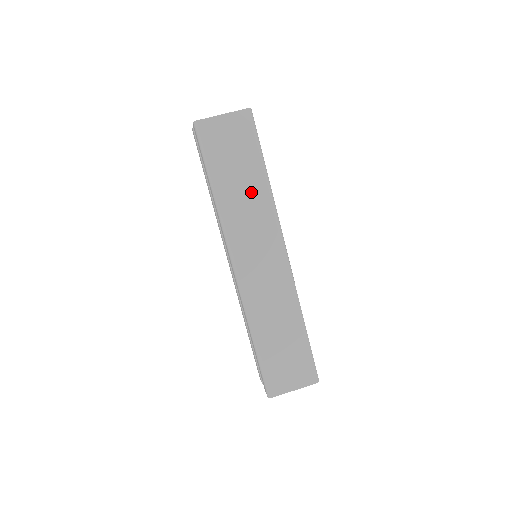
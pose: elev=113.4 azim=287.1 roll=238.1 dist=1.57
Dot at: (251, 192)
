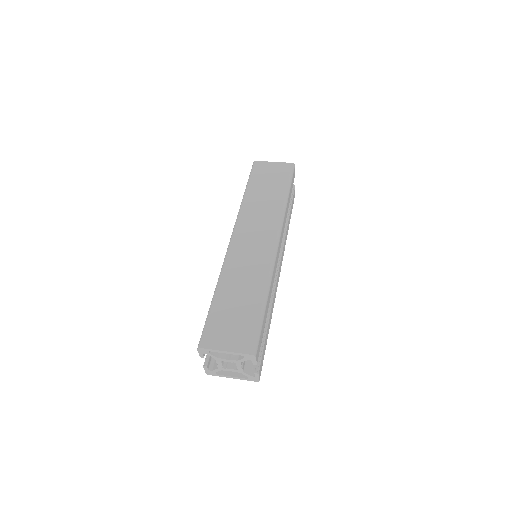
Dot at: (270, 201)
